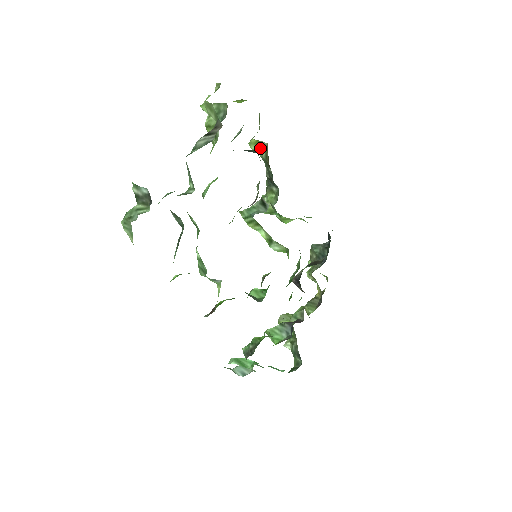
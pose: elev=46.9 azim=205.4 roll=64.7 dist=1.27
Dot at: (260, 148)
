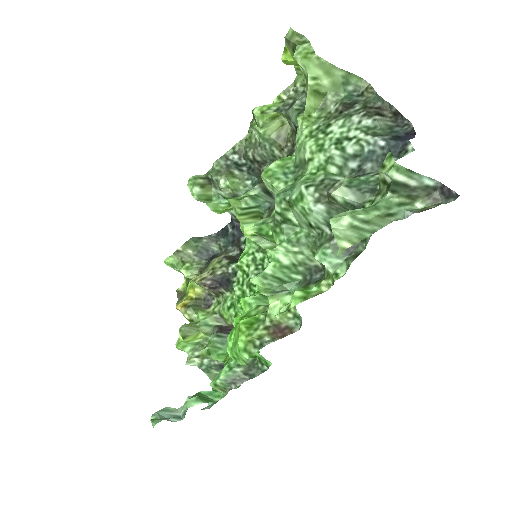
Dot at: (272, 124)
